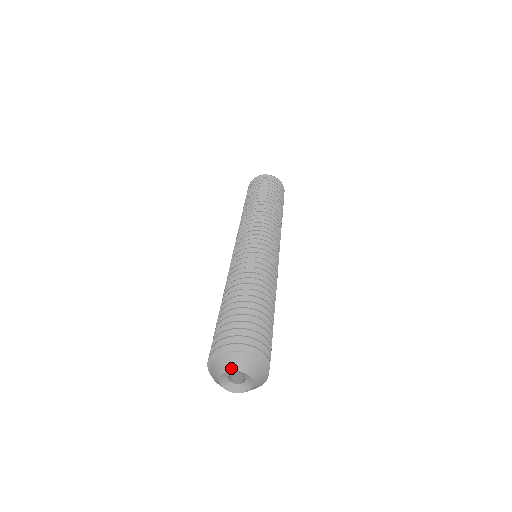
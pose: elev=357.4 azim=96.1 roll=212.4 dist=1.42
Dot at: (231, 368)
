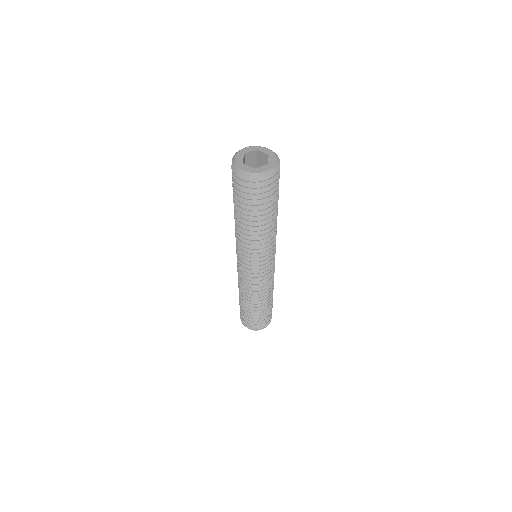
Dot at: occluded
